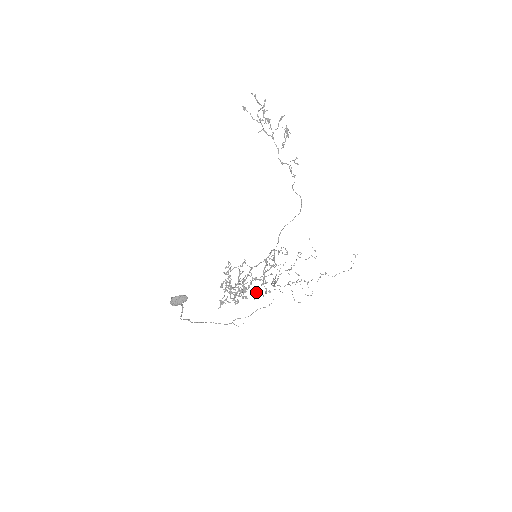
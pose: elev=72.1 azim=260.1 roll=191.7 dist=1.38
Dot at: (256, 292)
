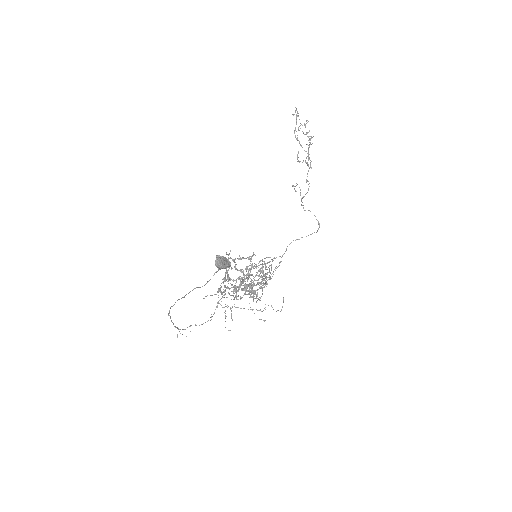
Dot at: occluded
